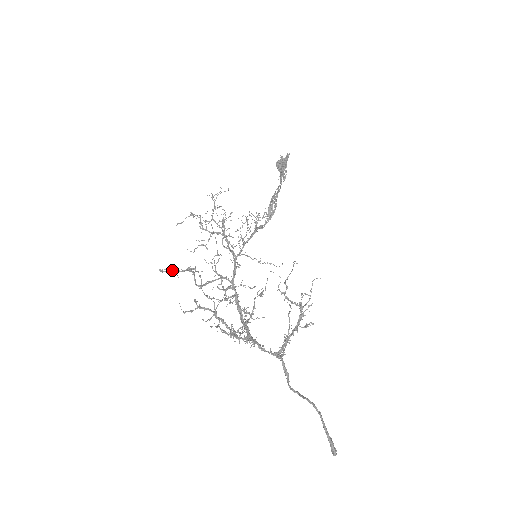
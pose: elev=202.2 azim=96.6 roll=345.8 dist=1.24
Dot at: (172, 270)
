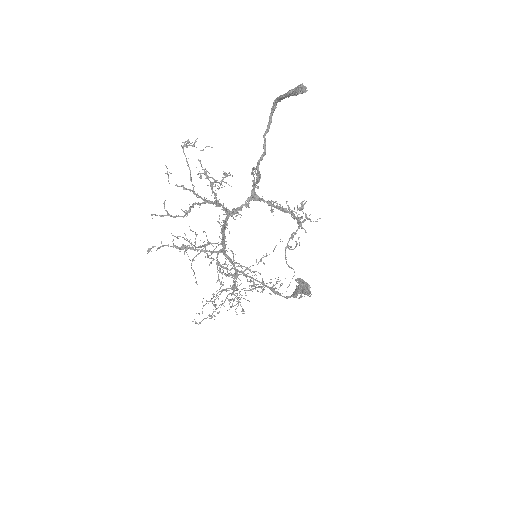
Dot at: (159, 248)
